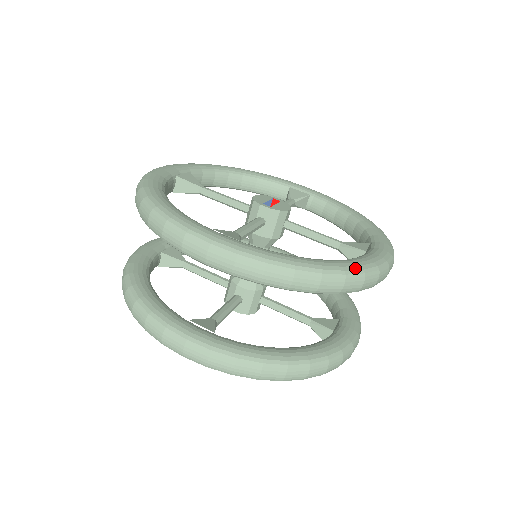
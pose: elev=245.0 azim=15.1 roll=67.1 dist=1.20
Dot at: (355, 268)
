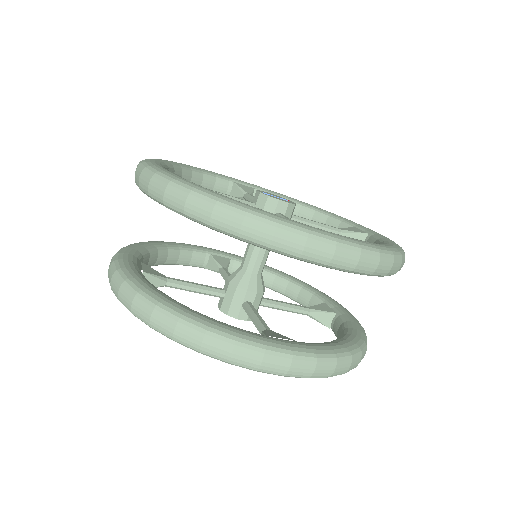
Dot at: (238, 204)
